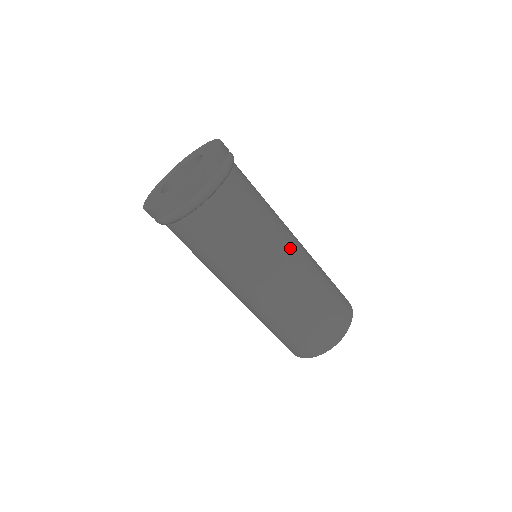
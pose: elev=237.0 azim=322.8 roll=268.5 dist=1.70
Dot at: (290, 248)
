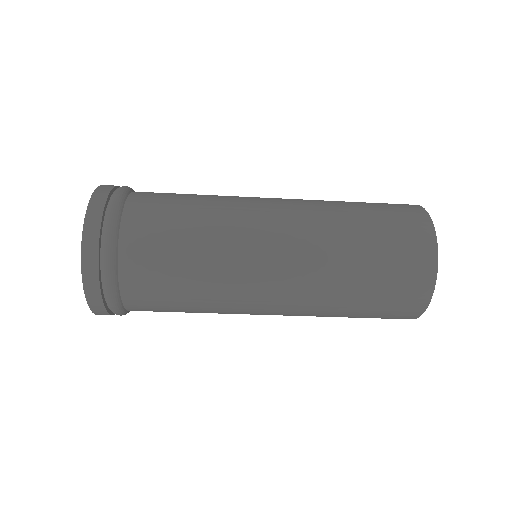
Dot at: (261, 303)
